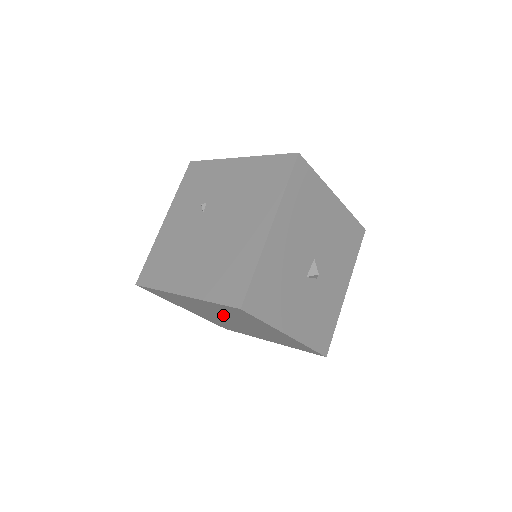
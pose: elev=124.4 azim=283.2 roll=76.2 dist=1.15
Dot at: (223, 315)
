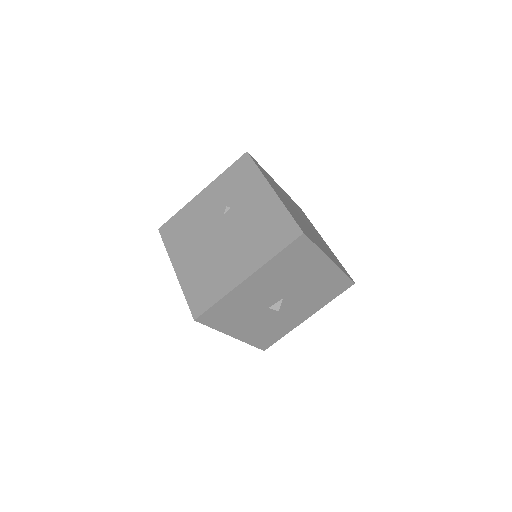
Dot at: occluded
